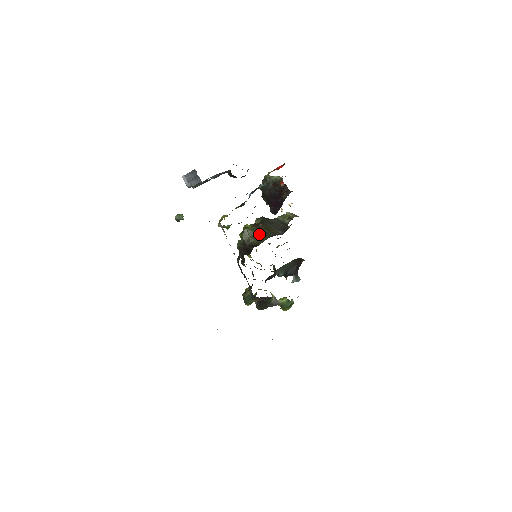
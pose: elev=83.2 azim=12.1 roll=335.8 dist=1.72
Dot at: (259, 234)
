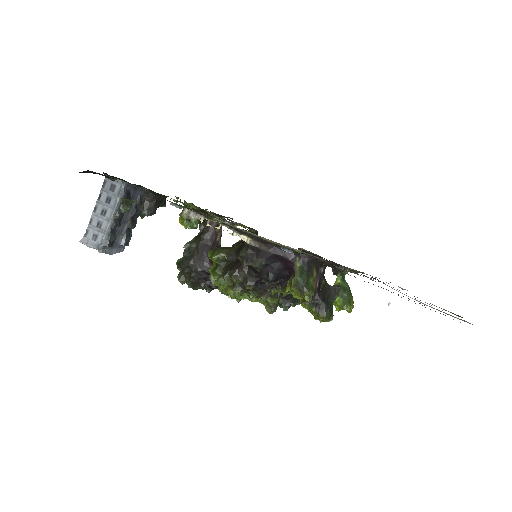
Dot at: (234, 246)
